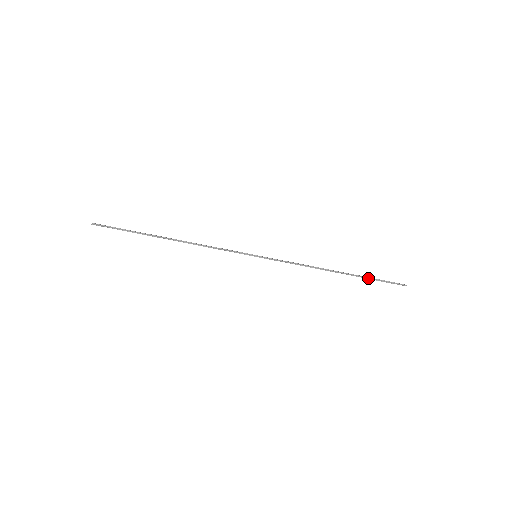
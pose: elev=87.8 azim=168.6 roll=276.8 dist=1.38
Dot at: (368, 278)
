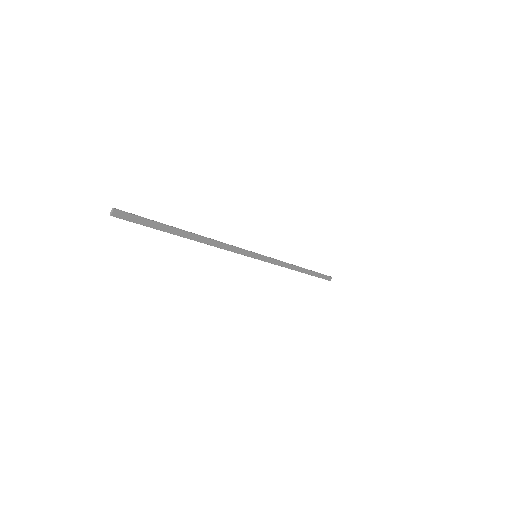
Dot at: (316, 272)
